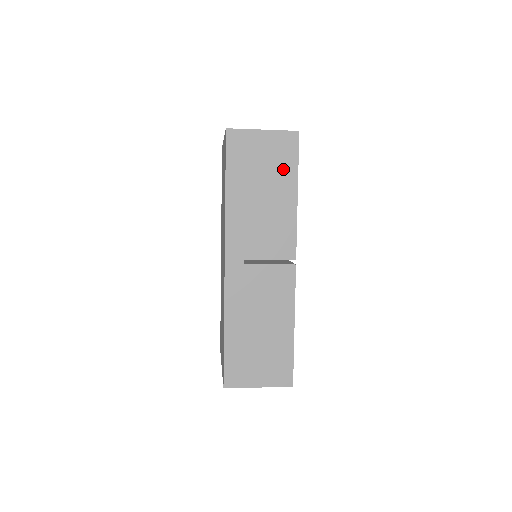
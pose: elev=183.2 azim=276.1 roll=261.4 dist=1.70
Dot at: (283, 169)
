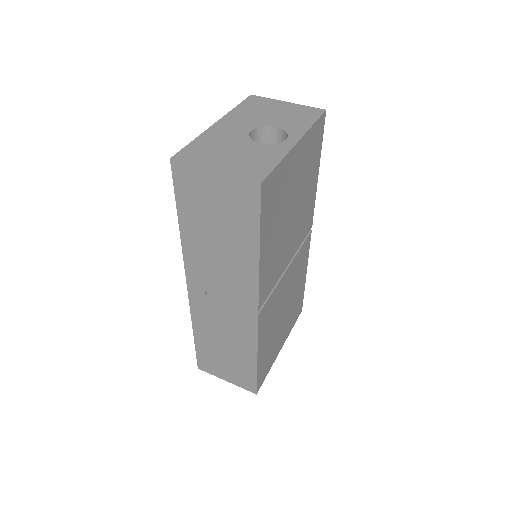
Dot at: (241, 222)
